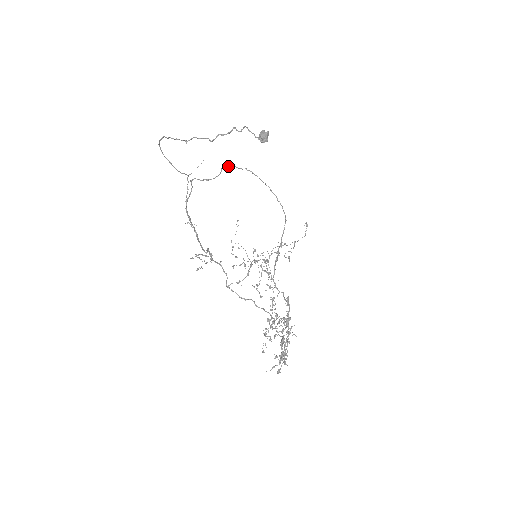
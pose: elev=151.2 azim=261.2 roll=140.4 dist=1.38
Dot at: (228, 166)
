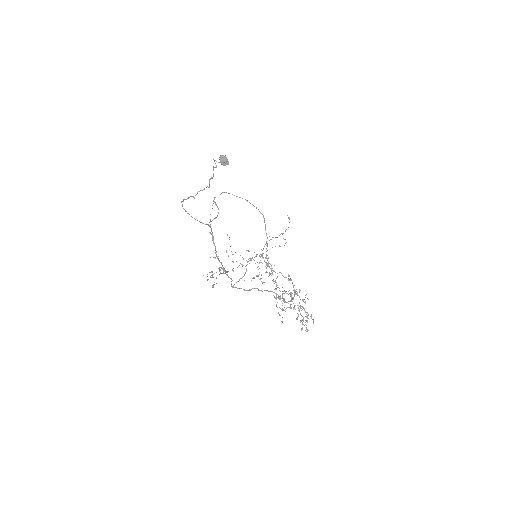
Dot at: (214, 197)
